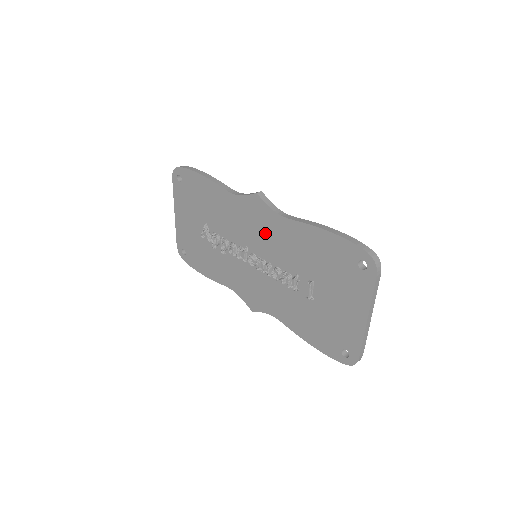
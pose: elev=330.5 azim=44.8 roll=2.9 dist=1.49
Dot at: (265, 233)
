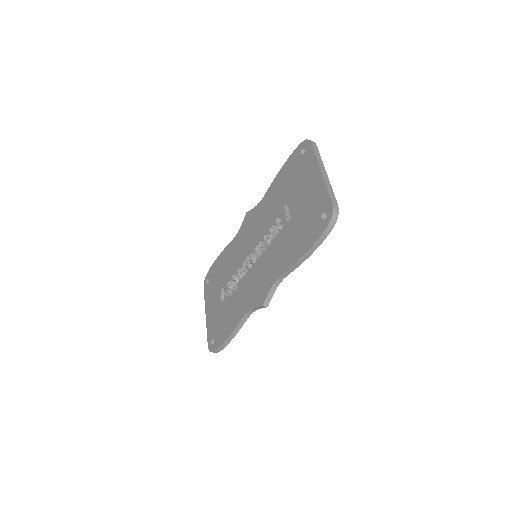
Dot at: (255, 227)
